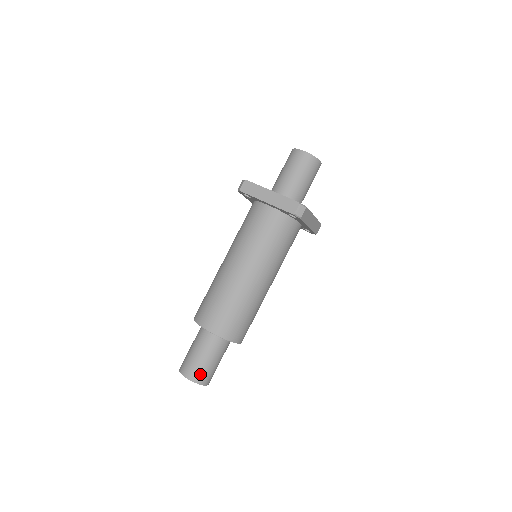
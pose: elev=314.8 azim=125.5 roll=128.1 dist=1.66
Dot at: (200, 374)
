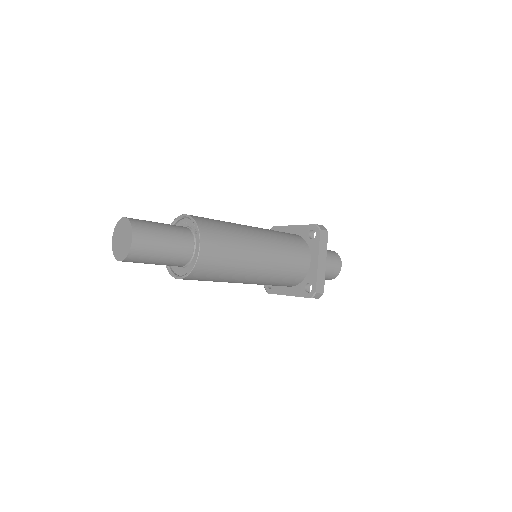
Dot at: (142, 223)
